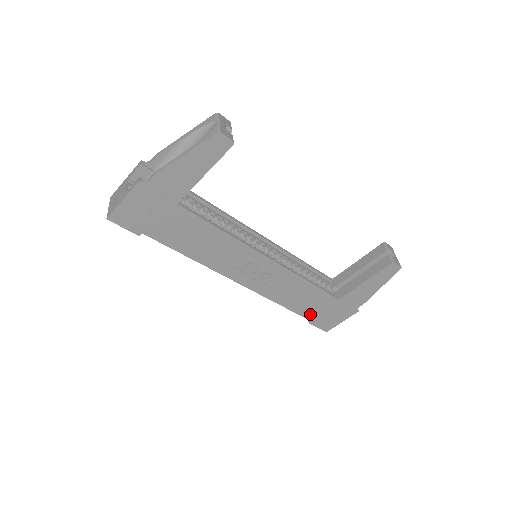
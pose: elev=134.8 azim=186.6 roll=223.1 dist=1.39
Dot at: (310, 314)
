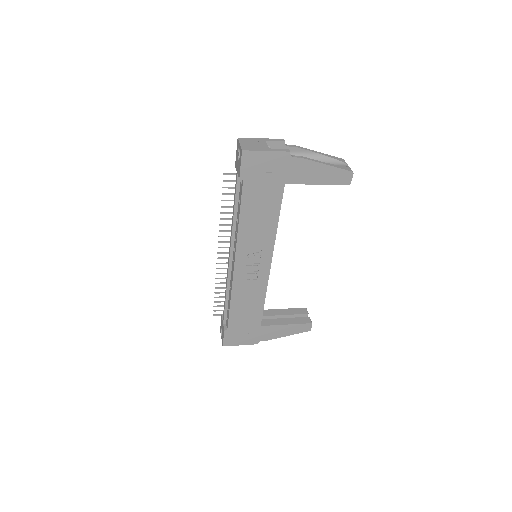
Dot at: (234, 324)
